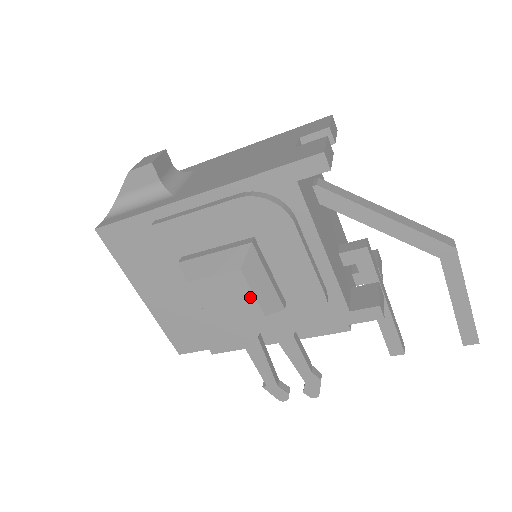
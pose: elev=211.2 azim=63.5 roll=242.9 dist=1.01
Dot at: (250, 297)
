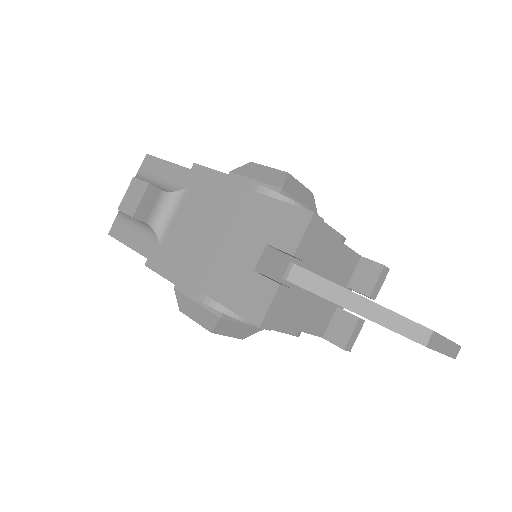
Dot at: (227, 335)
